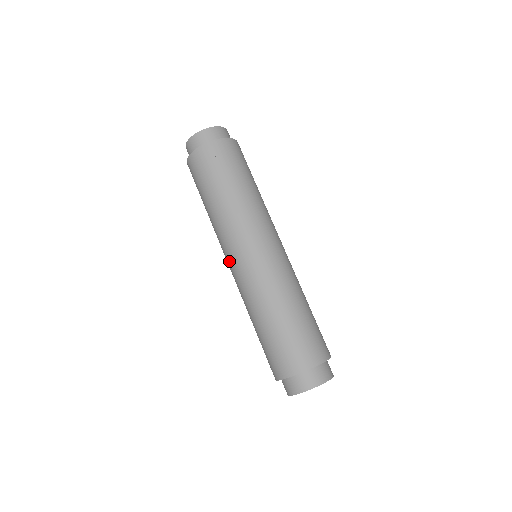
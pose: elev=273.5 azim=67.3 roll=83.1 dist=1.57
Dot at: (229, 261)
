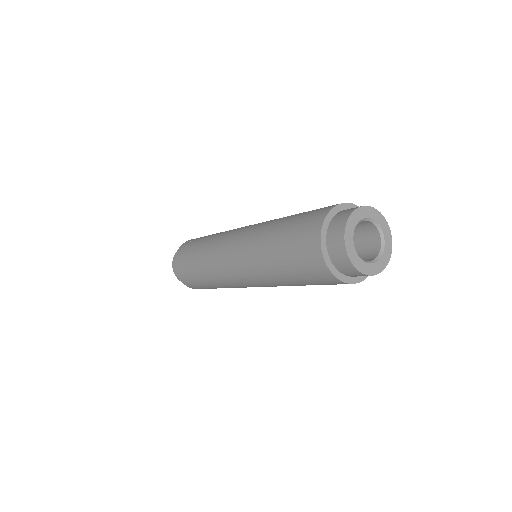
Dot at: (227, 260)
